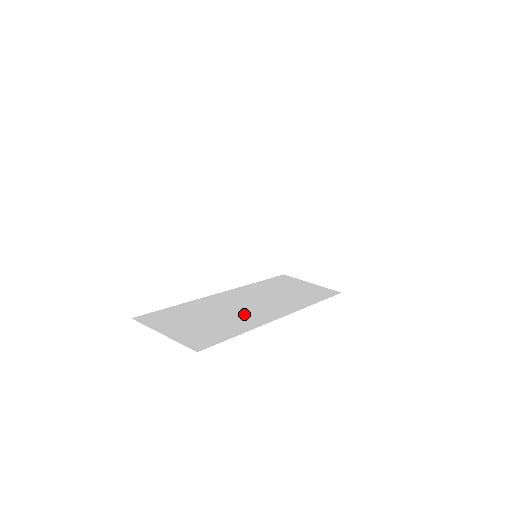
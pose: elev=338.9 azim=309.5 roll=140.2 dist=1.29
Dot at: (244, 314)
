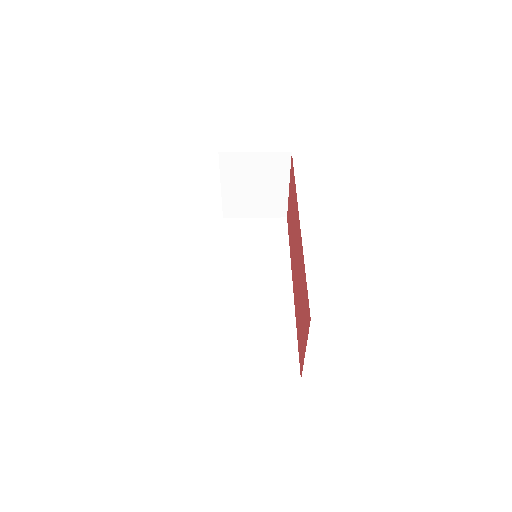
Dot at: (269, 306)
